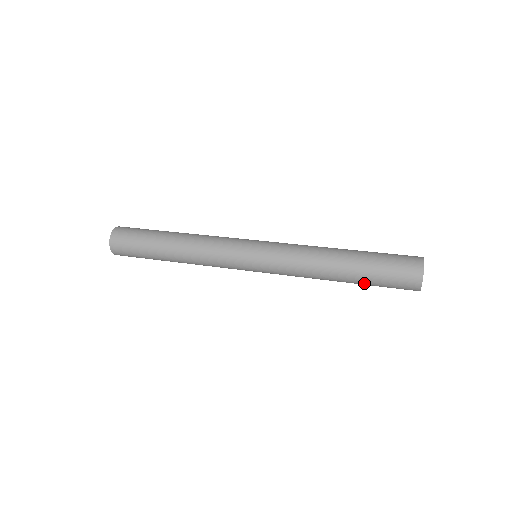
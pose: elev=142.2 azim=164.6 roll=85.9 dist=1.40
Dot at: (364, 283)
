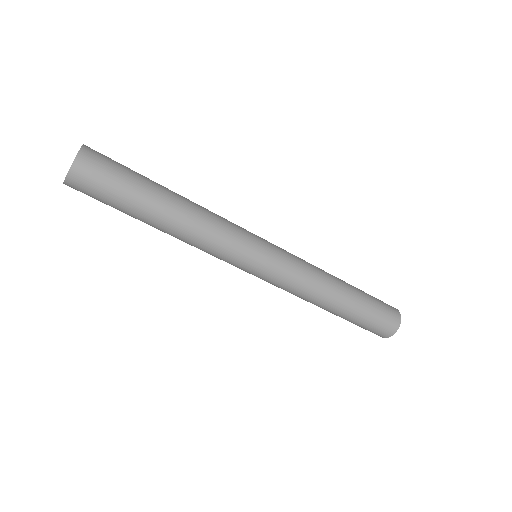
Dot at: (347, 319)
